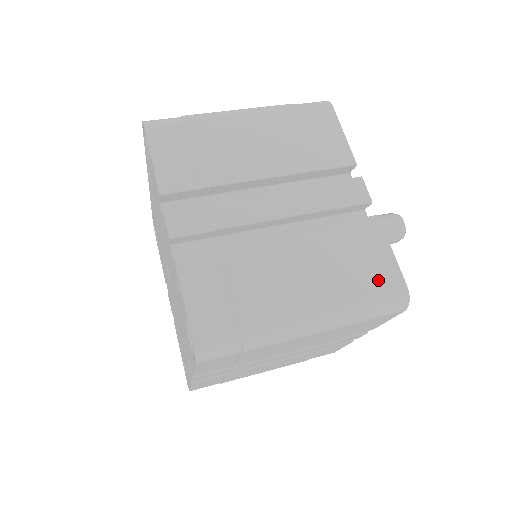
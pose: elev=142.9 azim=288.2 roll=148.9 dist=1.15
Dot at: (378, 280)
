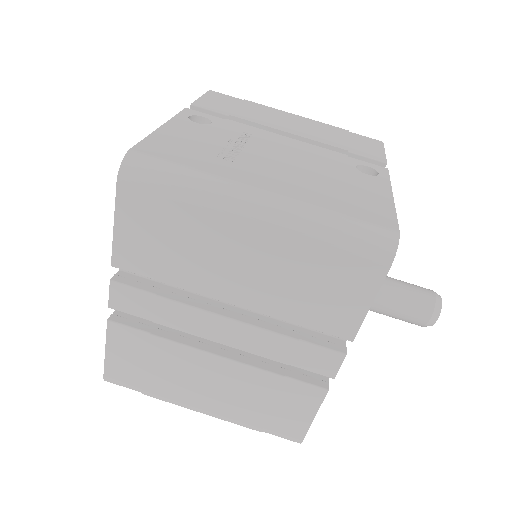
Dot at: (280, 425)
